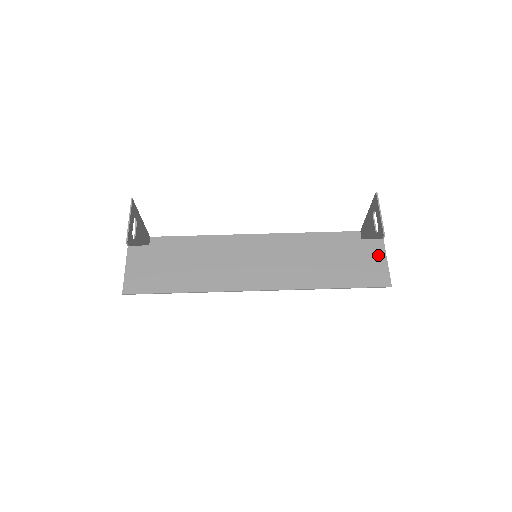
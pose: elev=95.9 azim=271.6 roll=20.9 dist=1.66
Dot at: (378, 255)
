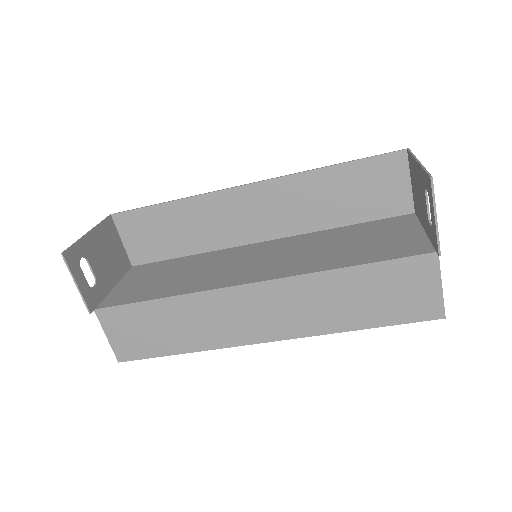
Dot at: (428, 278)
